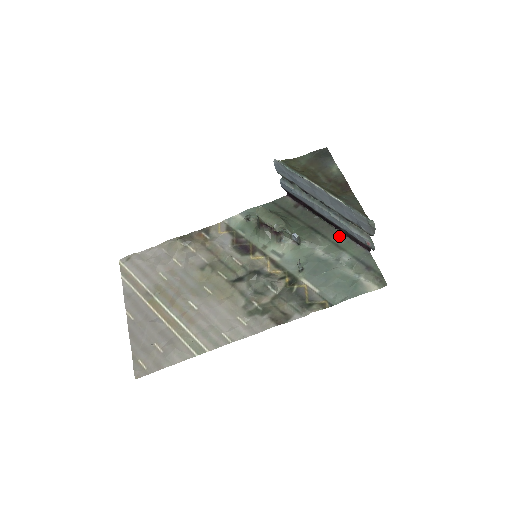
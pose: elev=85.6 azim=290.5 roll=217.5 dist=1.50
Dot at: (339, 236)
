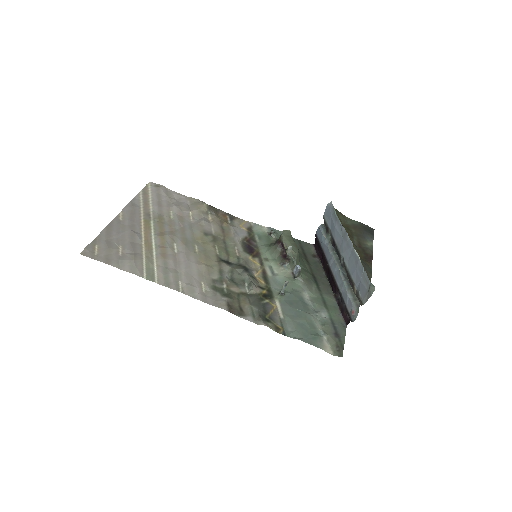
Dot at: (331, 298)
